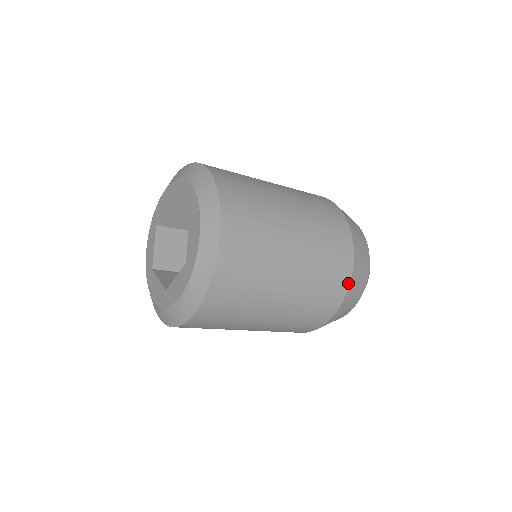
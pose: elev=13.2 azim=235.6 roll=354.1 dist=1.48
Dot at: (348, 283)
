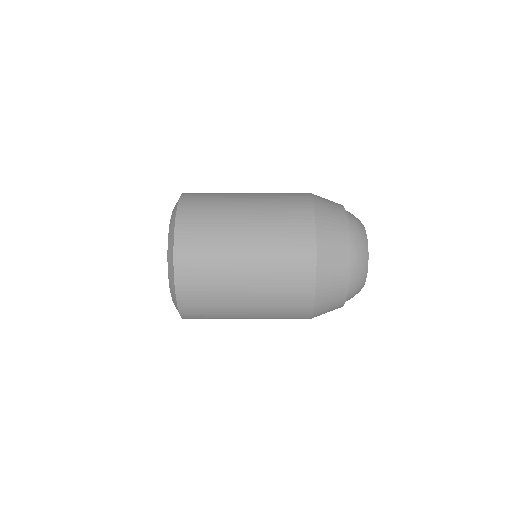
Dot at: (308, 318)
